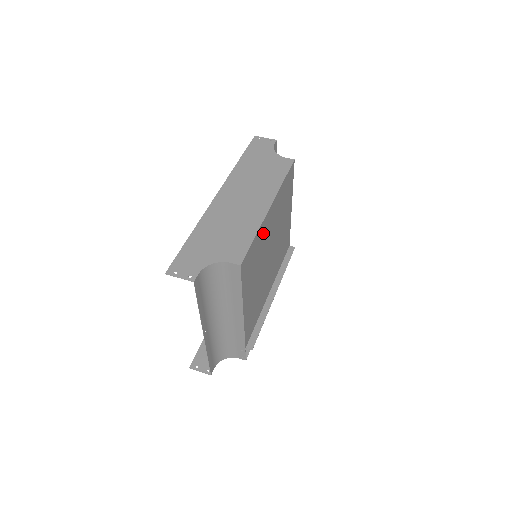
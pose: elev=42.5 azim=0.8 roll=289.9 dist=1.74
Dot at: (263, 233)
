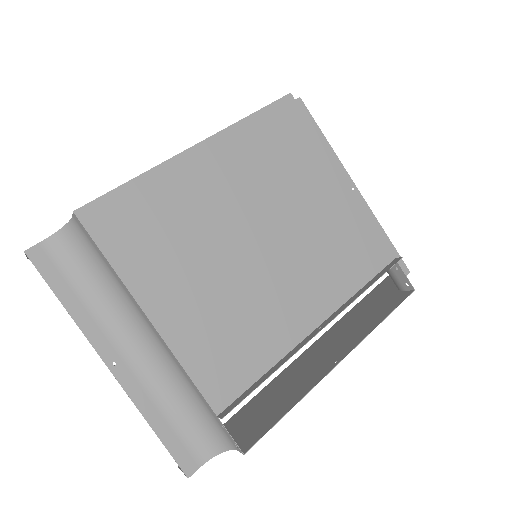
Dot at: (182, 185)
